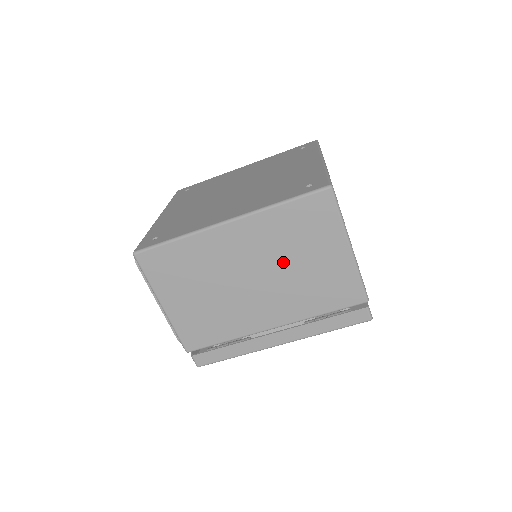
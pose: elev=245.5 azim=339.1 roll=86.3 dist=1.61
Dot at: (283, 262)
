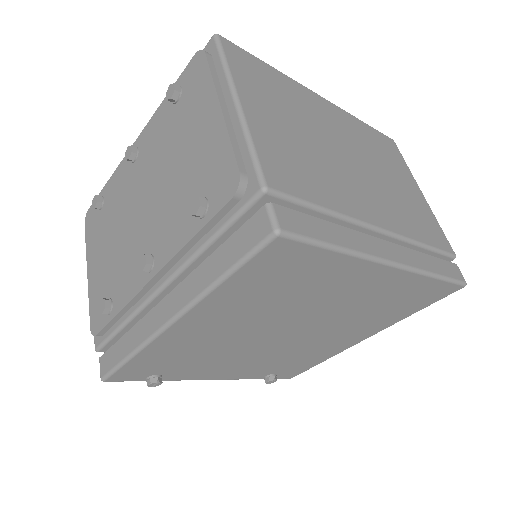
Dot at: (375, 164)
